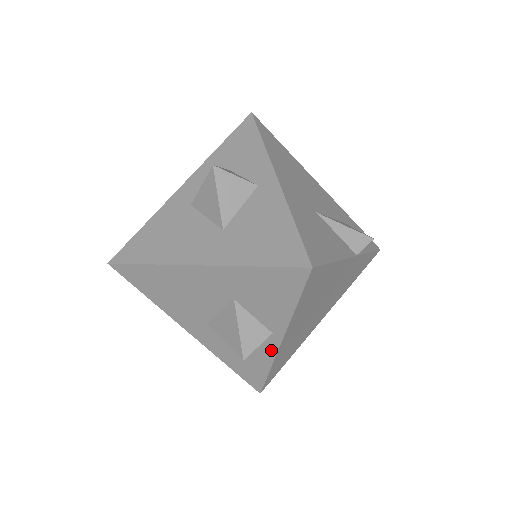
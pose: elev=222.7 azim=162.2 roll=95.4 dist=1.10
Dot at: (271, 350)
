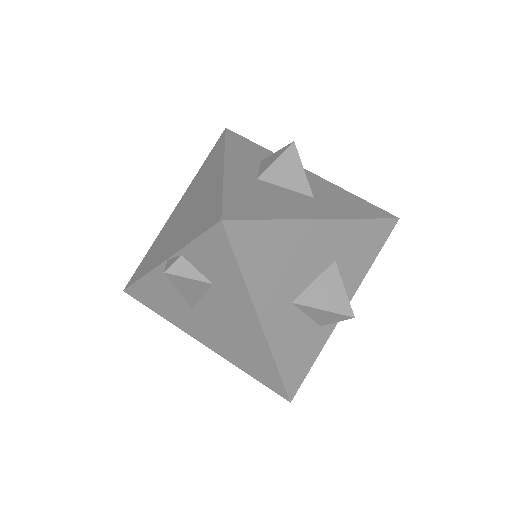
Dot at: (333, 323)
